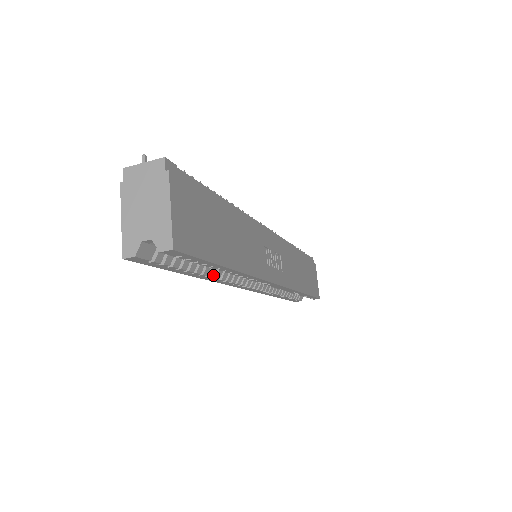
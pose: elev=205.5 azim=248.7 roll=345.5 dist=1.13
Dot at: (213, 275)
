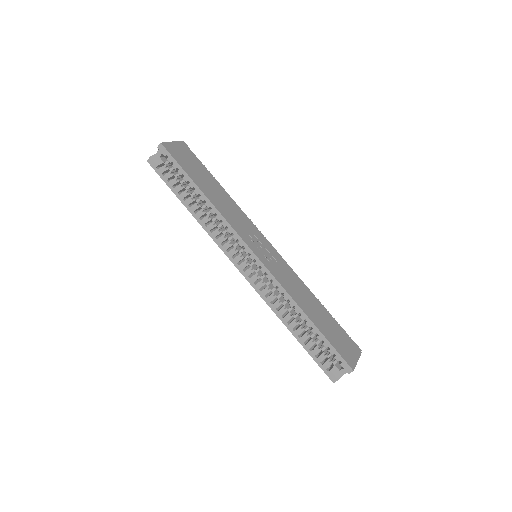
Dot at: (201, 215)
